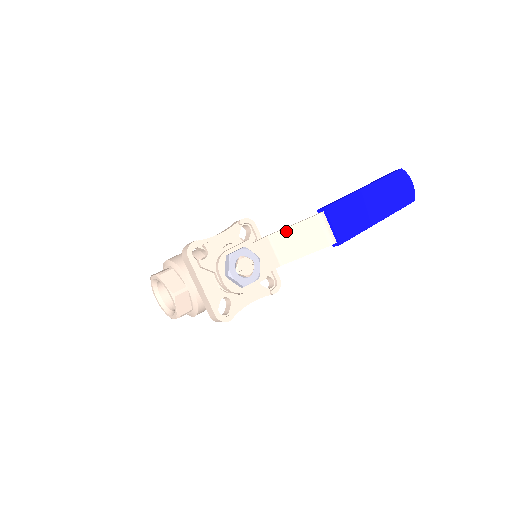
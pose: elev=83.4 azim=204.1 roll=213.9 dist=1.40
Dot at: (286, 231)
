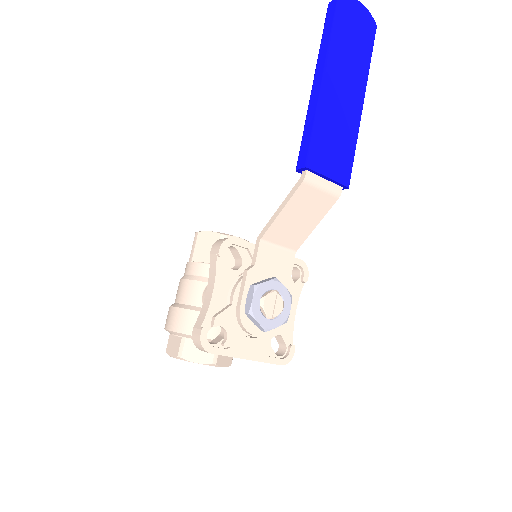
Dot at: (277, 222)
